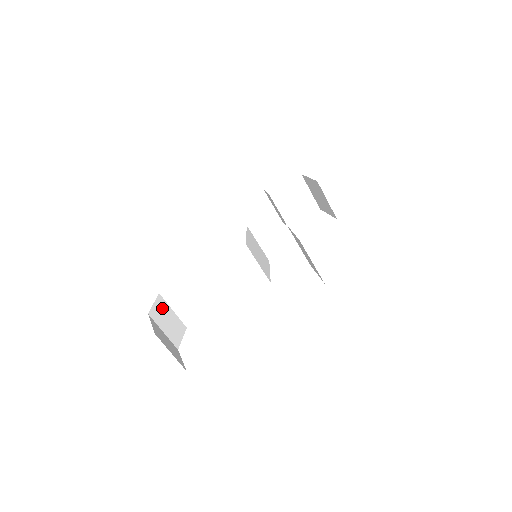
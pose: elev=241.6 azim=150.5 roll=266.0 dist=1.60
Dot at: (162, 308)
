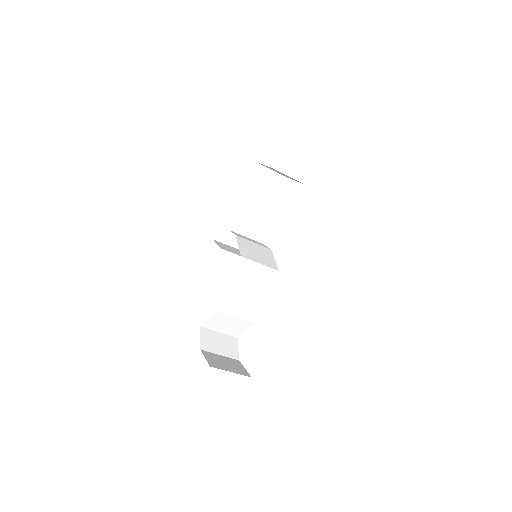
Dot at: (209, 337)
